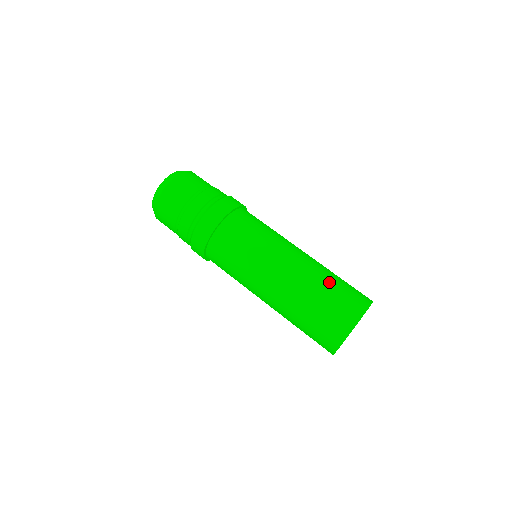
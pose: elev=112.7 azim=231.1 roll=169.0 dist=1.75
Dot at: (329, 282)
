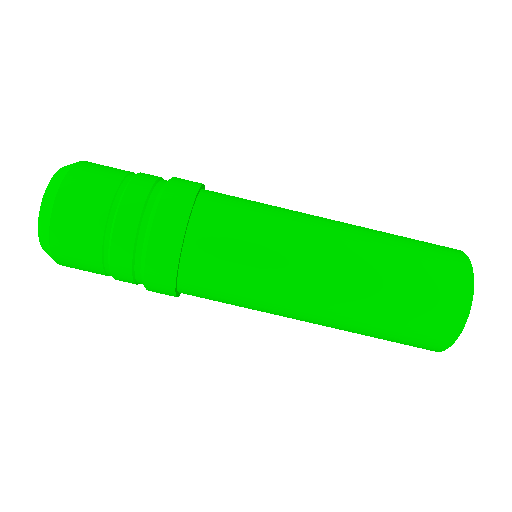
Dot at: (388, 313)
